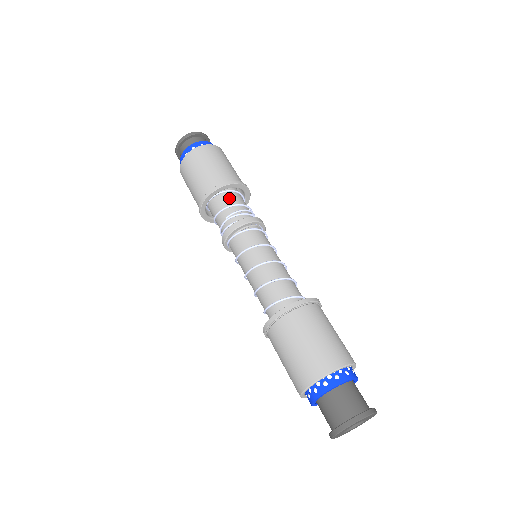
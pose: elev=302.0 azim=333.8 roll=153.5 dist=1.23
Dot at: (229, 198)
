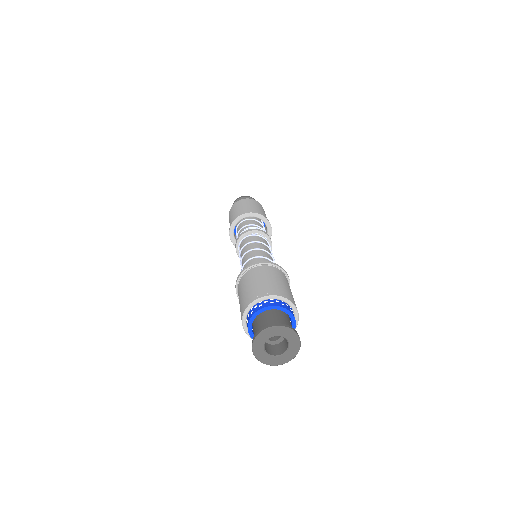
Dot at: (251, 222)
